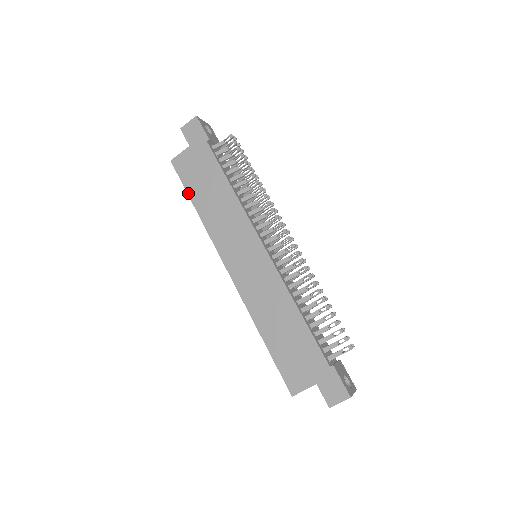
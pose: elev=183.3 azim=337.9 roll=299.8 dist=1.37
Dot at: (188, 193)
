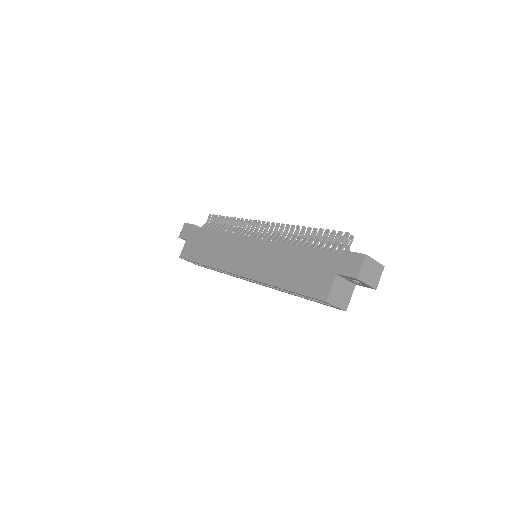
Dot at: (195, 262)
